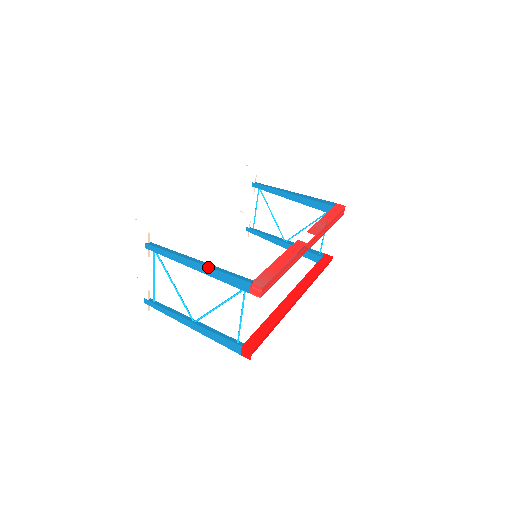
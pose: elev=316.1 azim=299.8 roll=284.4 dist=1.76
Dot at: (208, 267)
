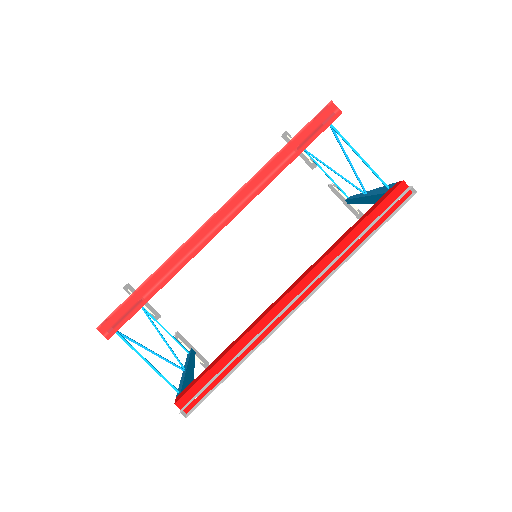
Dot at: occluded
